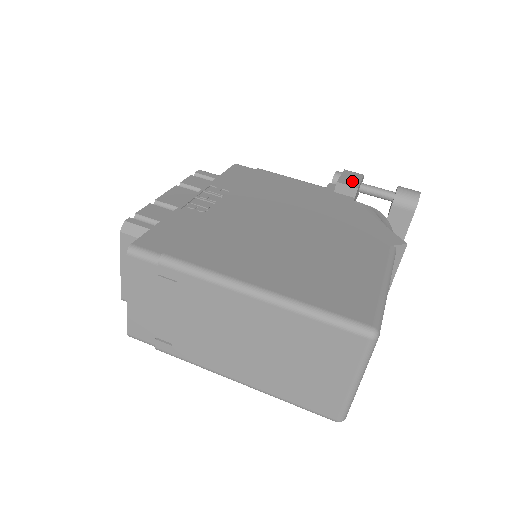
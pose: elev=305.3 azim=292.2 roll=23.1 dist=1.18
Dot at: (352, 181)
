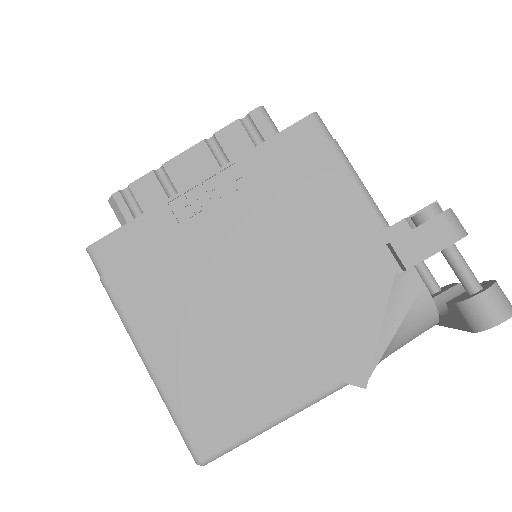
Dot at: (417, 250)
